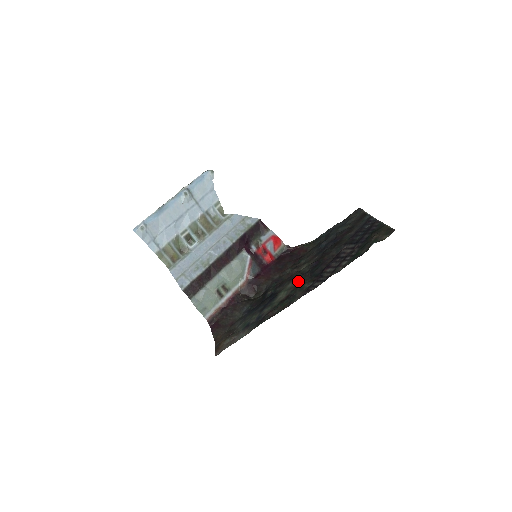
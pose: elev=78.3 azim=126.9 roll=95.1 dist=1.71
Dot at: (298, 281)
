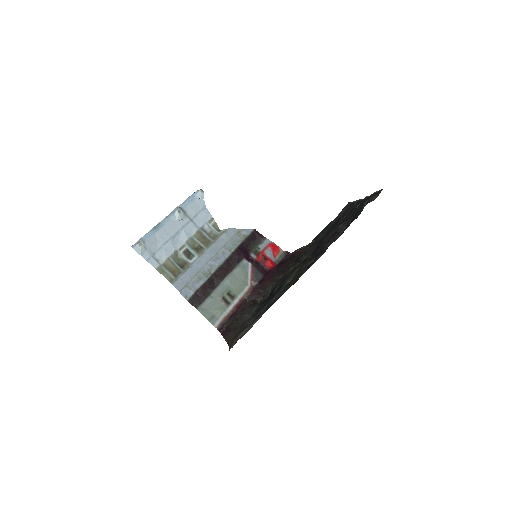
Dot at: (301, 265)
